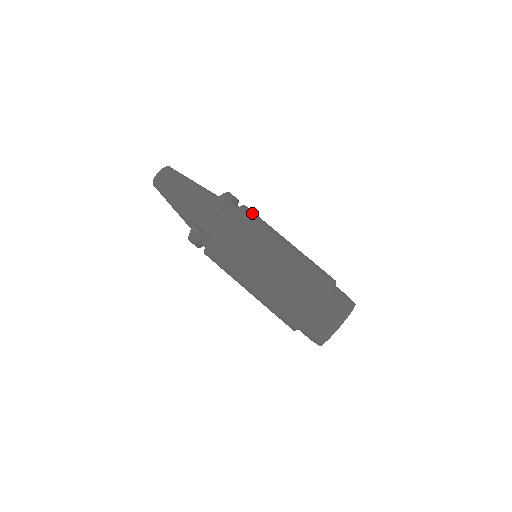
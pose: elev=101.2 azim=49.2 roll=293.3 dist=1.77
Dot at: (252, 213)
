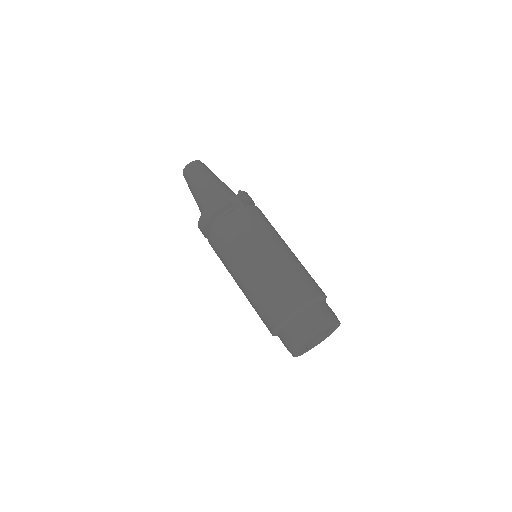
Dot at: occluded
